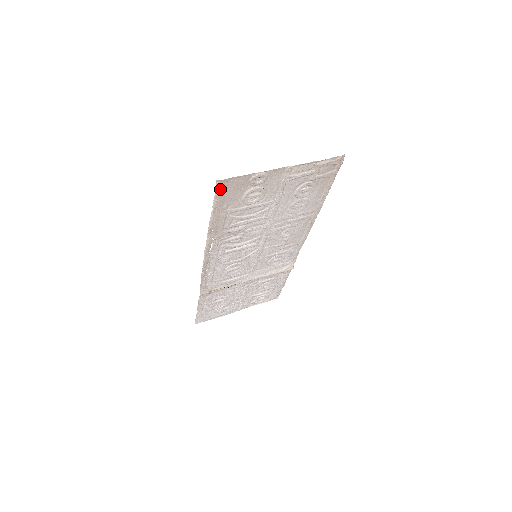
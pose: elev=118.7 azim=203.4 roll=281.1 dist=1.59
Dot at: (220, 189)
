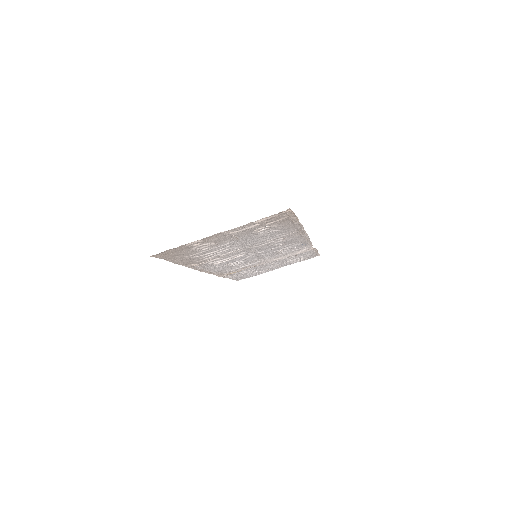
Dot at: (160, 256)
